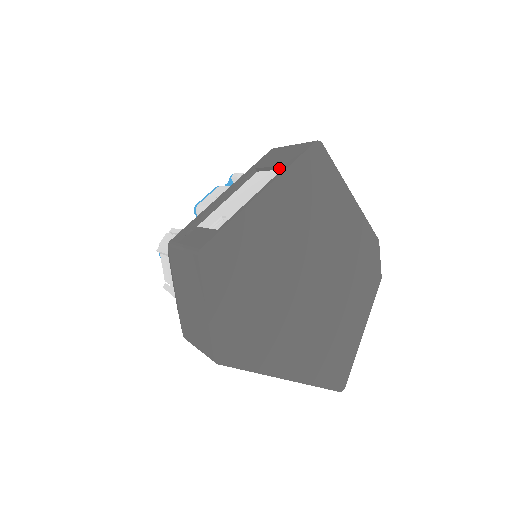
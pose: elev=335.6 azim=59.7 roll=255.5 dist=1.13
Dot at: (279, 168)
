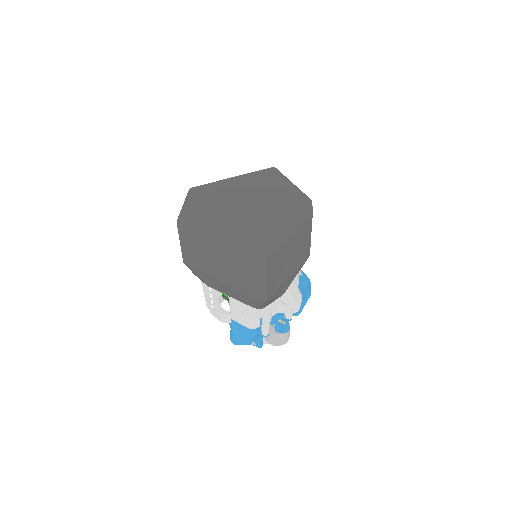
Dot at: occluded
